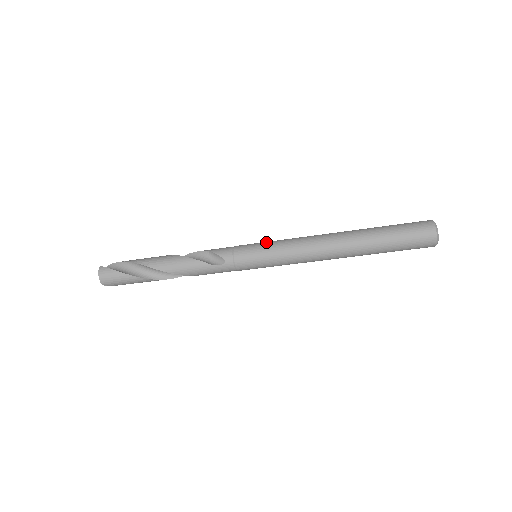
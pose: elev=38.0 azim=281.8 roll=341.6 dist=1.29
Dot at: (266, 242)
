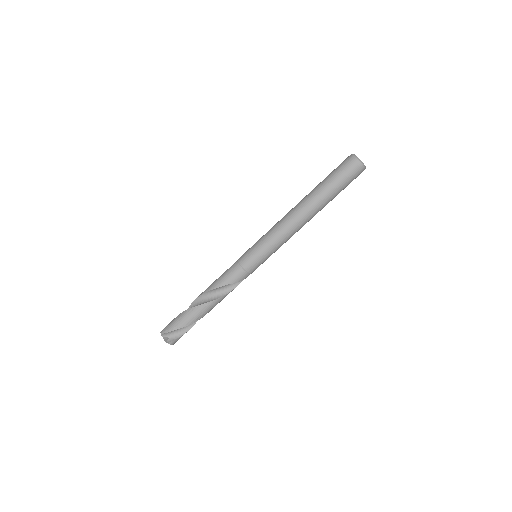
Dot at: occluded
